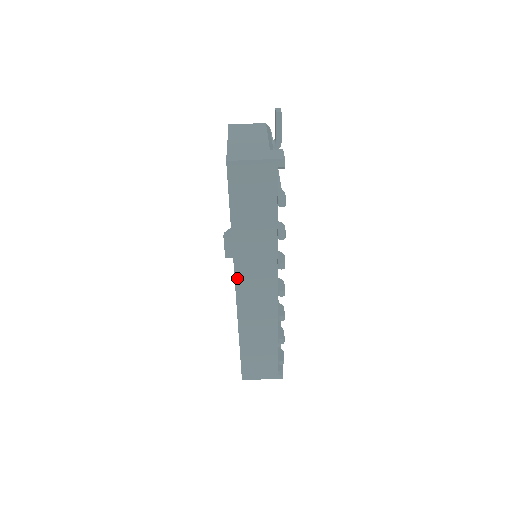
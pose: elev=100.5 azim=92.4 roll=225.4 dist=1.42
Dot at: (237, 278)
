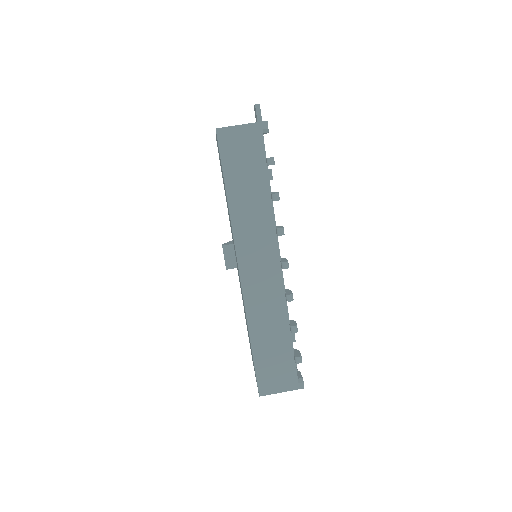
Dot at: (239, 256)
